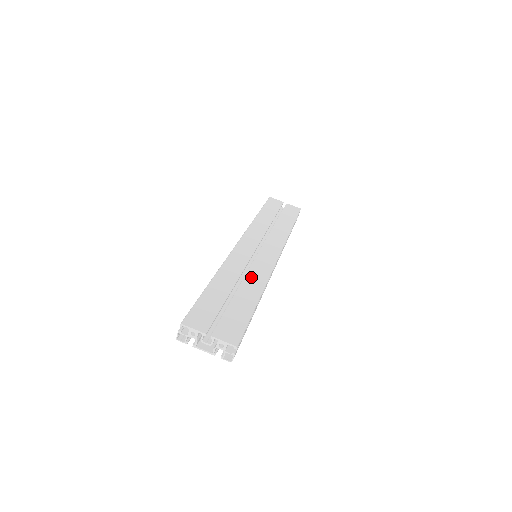
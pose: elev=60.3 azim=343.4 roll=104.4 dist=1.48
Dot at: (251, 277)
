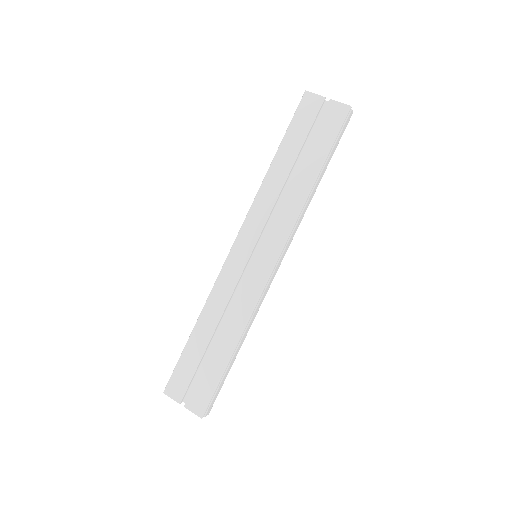
Dot at: (233, 315)
